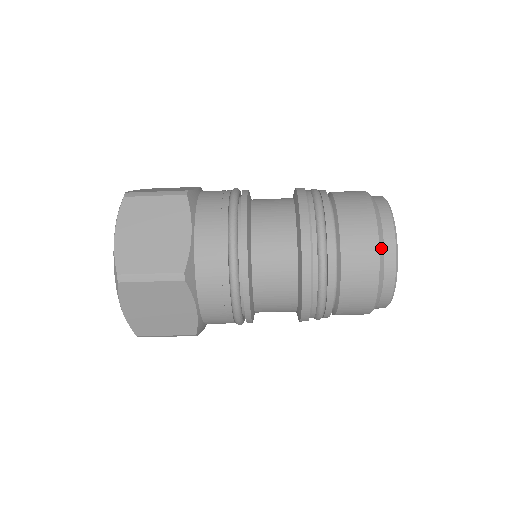
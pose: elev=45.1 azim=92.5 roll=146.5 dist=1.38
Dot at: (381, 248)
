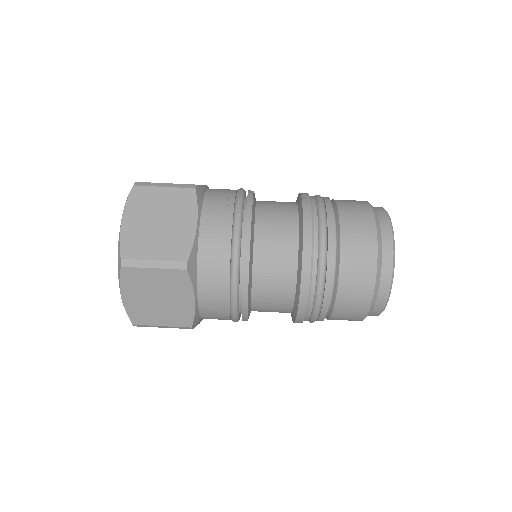
Dot at: (372, 206)
